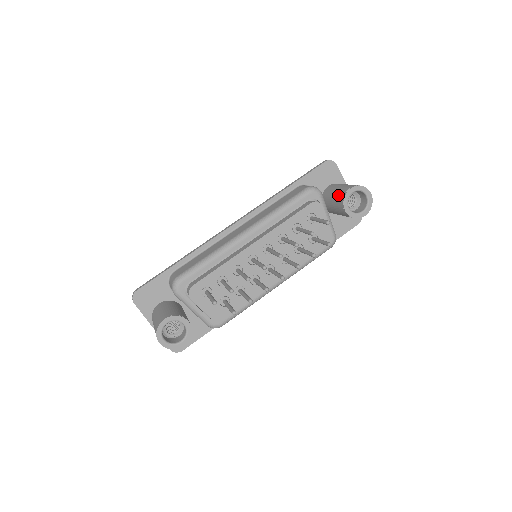
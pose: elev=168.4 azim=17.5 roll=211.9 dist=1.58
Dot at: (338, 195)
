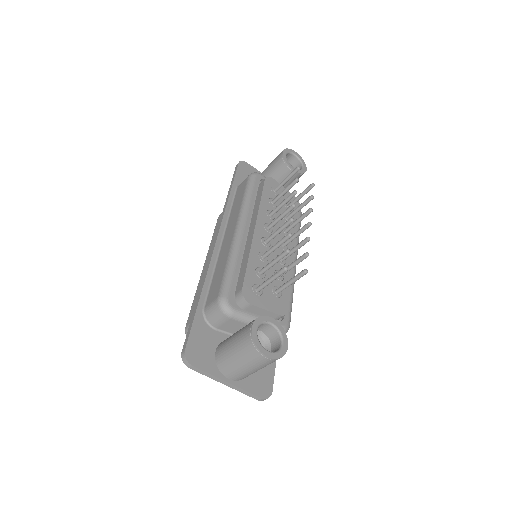
Dot at: (276, 167)
